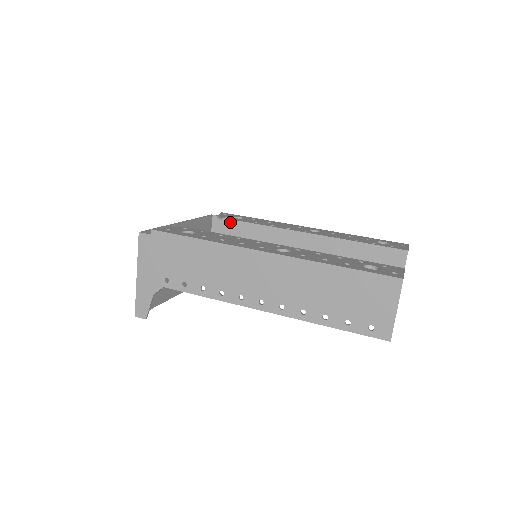
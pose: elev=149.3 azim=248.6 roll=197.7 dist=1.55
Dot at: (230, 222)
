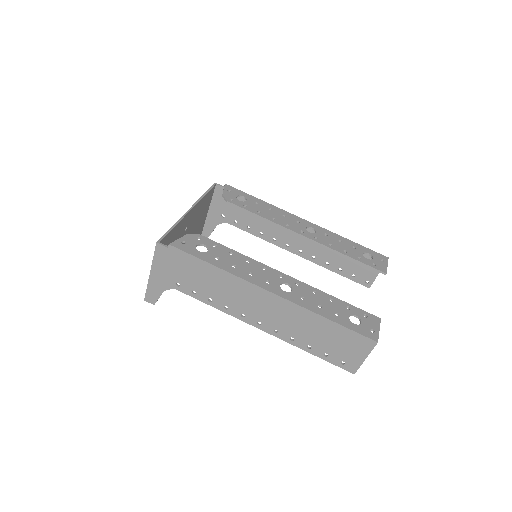
Dot at: occluded
